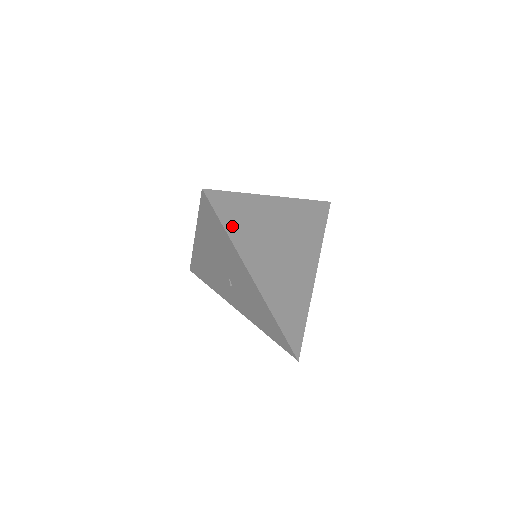
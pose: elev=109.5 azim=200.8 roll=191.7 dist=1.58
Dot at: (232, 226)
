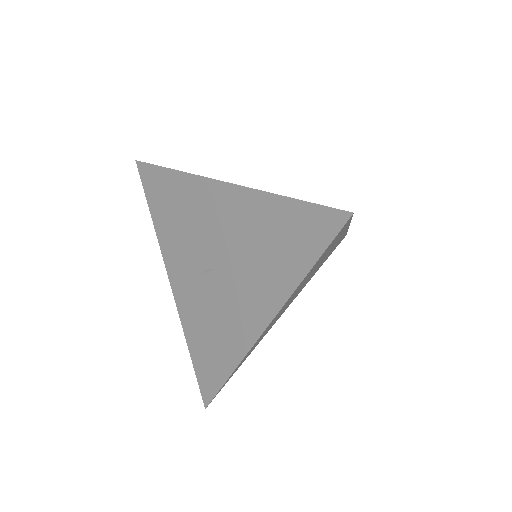
Dot at: occluded
